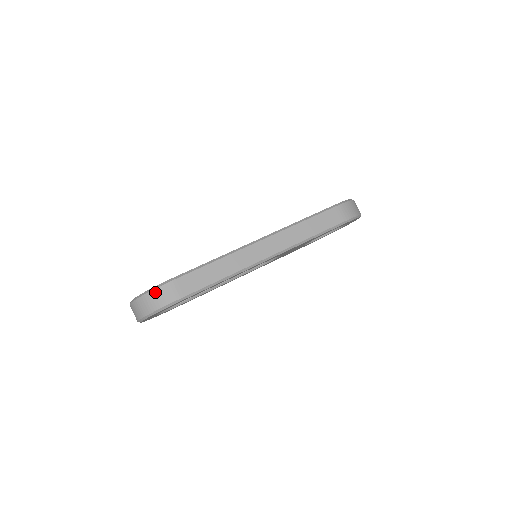
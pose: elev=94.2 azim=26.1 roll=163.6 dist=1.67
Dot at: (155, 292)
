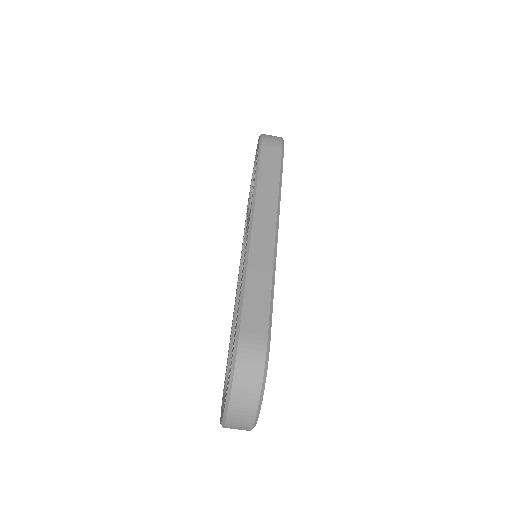
Dot at: (239, 368)
